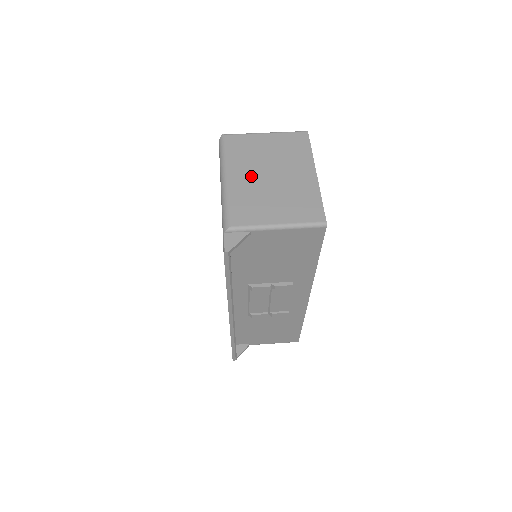
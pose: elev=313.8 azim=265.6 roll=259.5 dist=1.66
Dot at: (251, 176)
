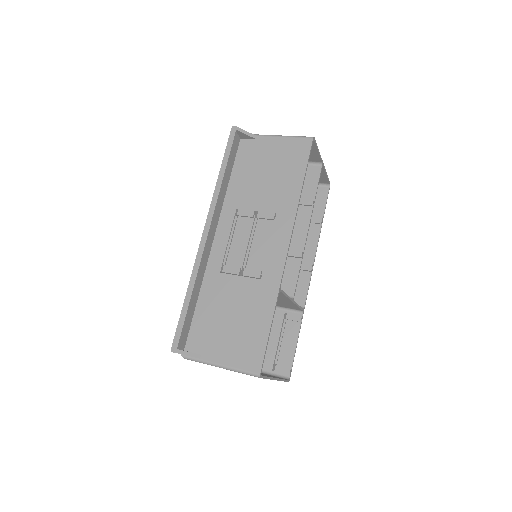
Dot at: occluded
